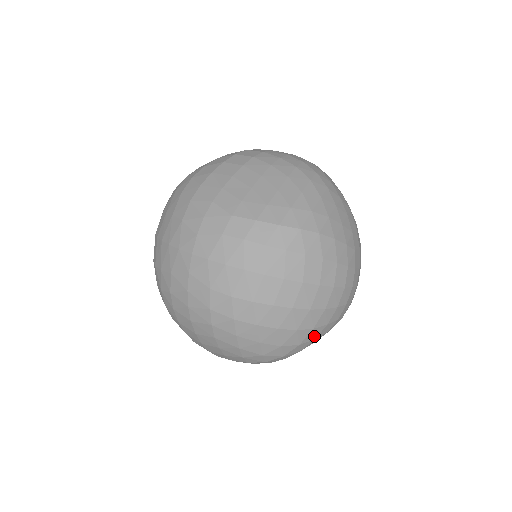
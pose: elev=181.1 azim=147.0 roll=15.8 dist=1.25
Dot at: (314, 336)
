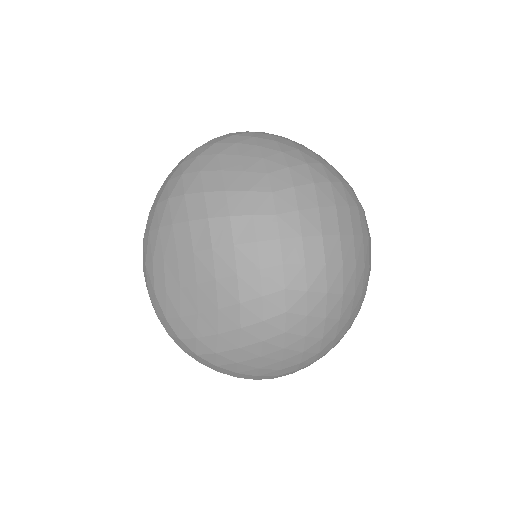
Dot at: occluded
